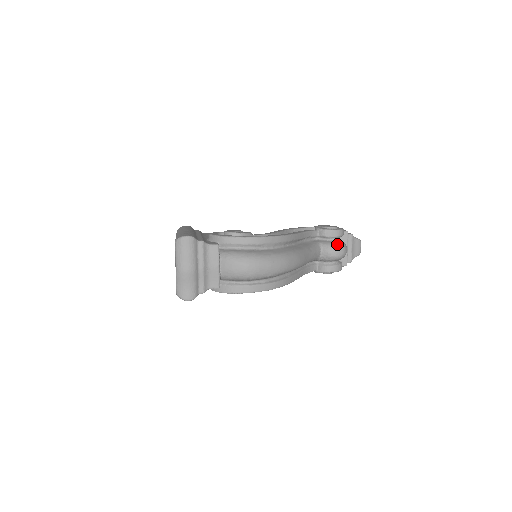
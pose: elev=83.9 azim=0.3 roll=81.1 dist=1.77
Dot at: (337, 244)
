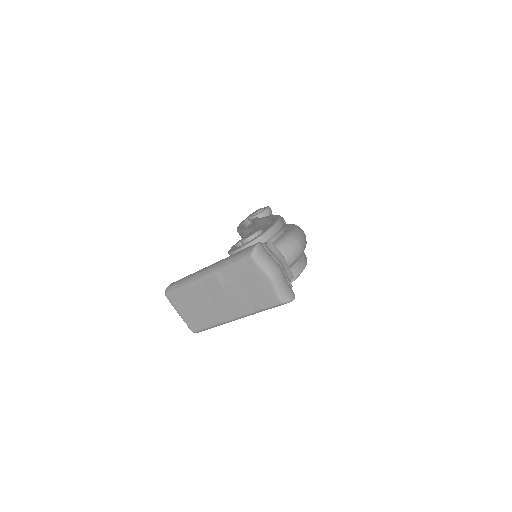
Dot at: occluded
